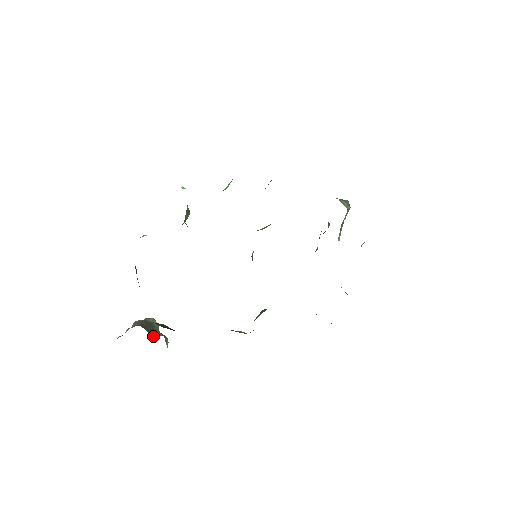
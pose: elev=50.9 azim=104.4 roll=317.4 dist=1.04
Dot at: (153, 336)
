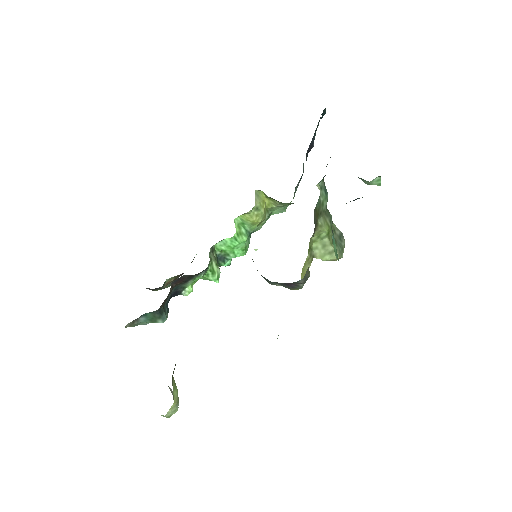
Dot at: occluded
